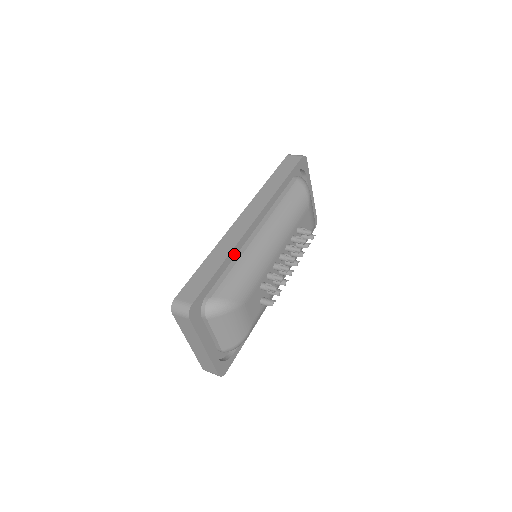
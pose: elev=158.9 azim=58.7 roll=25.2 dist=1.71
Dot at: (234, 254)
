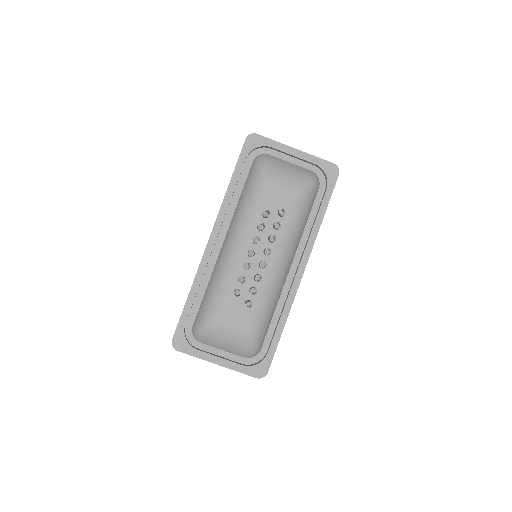
Dot at: (200, 280)
